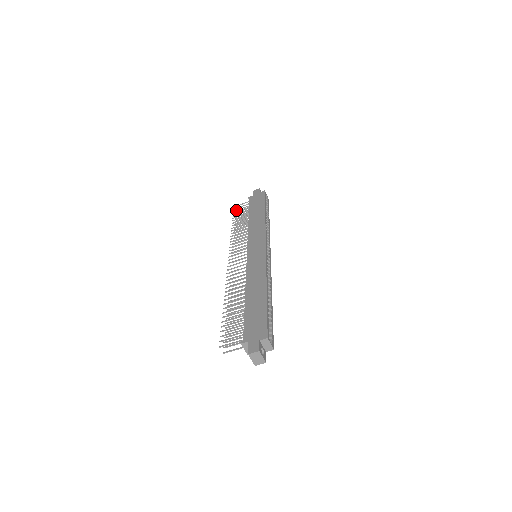
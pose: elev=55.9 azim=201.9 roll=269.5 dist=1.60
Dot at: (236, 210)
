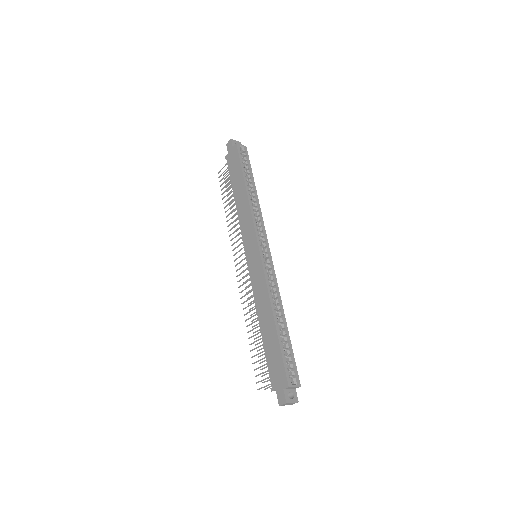
Dot at: (221, 180)
